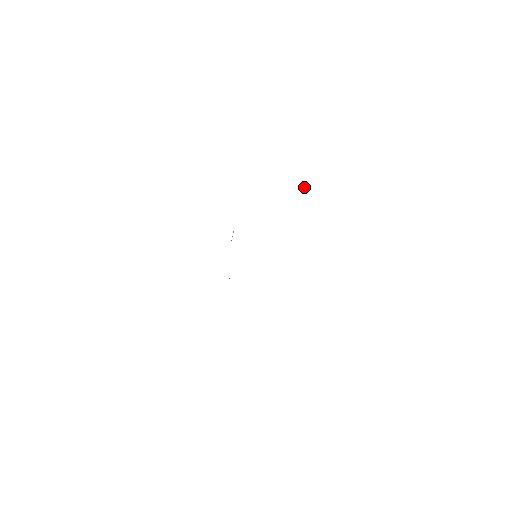
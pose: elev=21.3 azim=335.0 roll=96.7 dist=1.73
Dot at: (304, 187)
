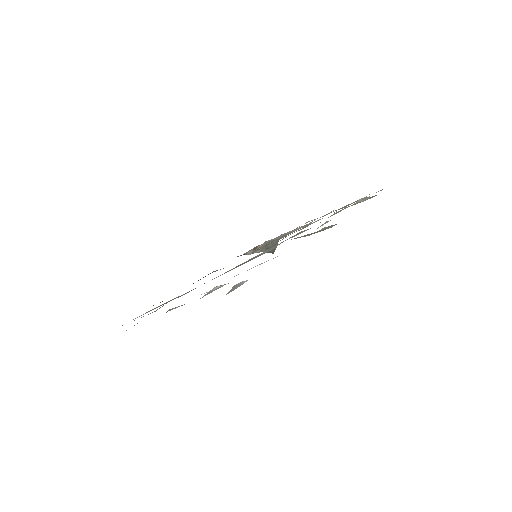
Dot at: occluded
